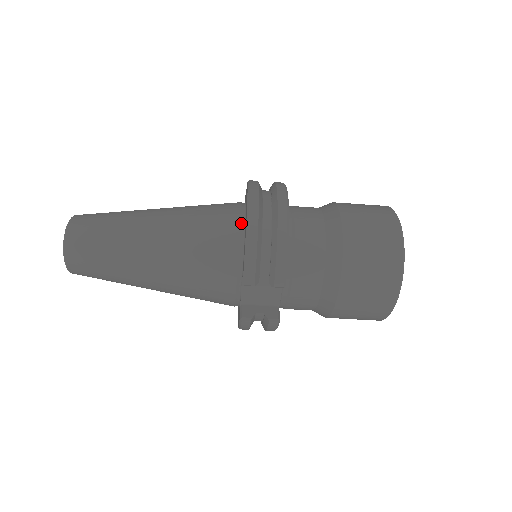
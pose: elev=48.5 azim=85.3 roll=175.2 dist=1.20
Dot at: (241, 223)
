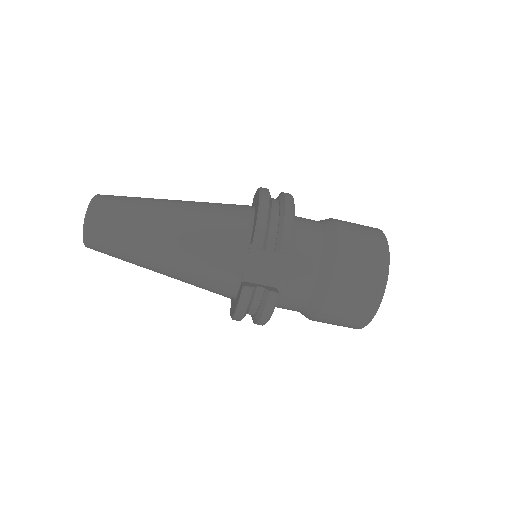
Dot at: (251, 210)
